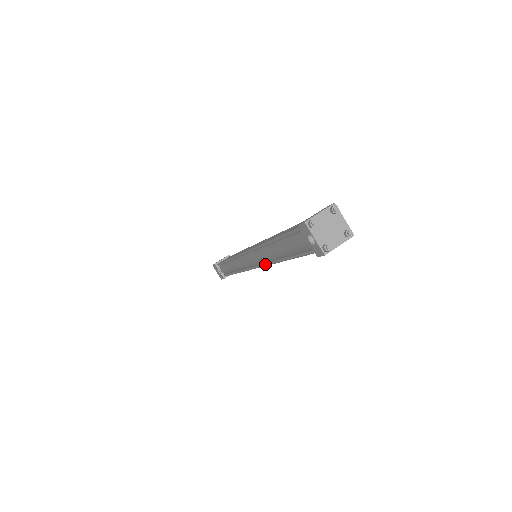
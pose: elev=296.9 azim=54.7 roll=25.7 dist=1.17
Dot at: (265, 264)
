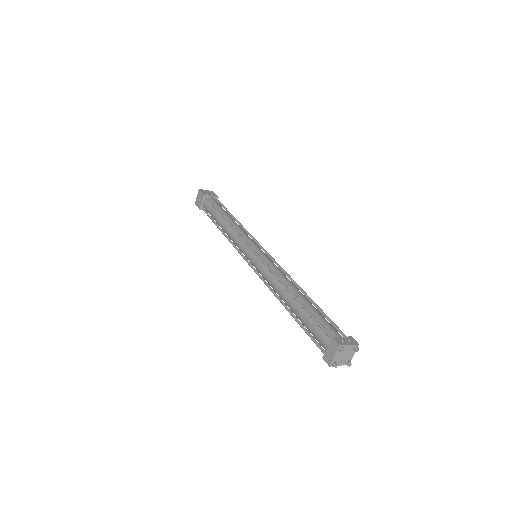
Dot at: occluded
